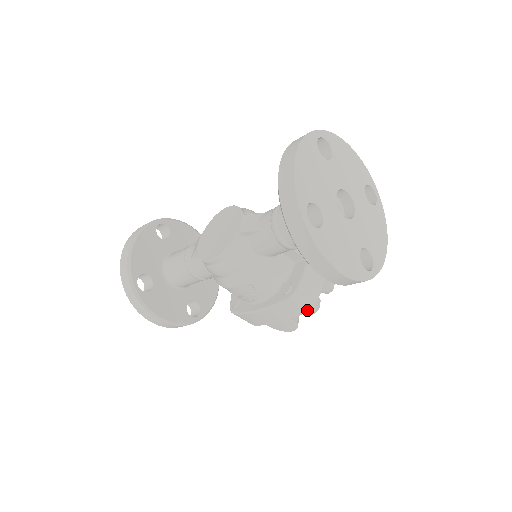
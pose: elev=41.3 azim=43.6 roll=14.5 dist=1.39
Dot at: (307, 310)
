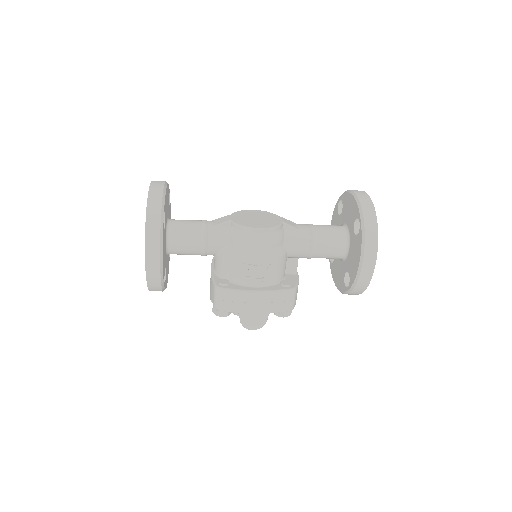
Dot at: (288, 309)
